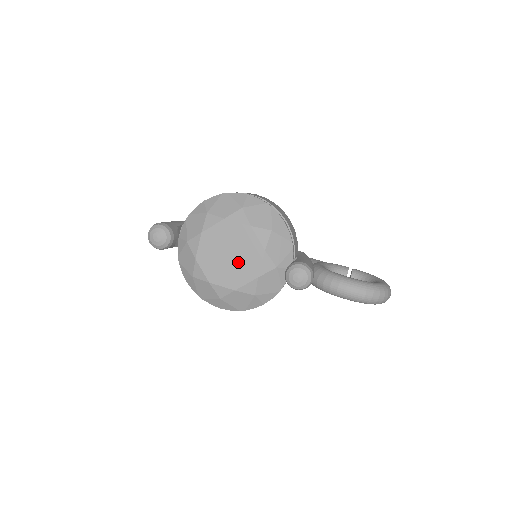
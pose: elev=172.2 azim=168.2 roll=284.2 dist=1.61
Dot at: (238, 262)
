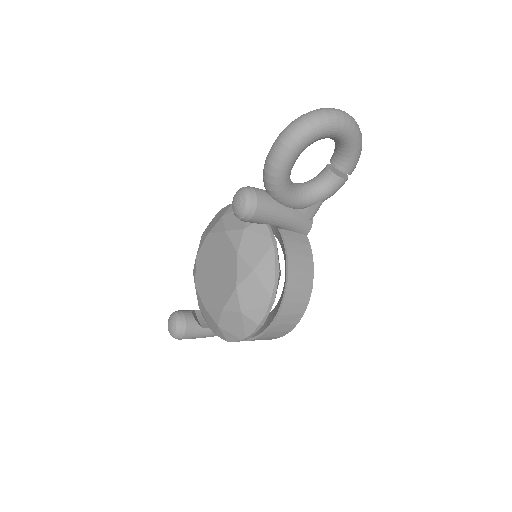
Dot at: (221, 266)
